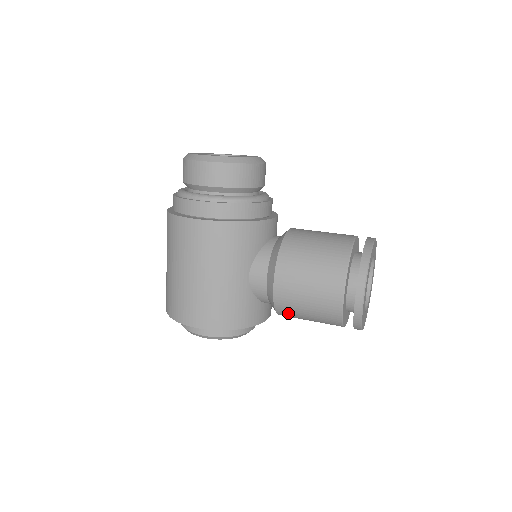
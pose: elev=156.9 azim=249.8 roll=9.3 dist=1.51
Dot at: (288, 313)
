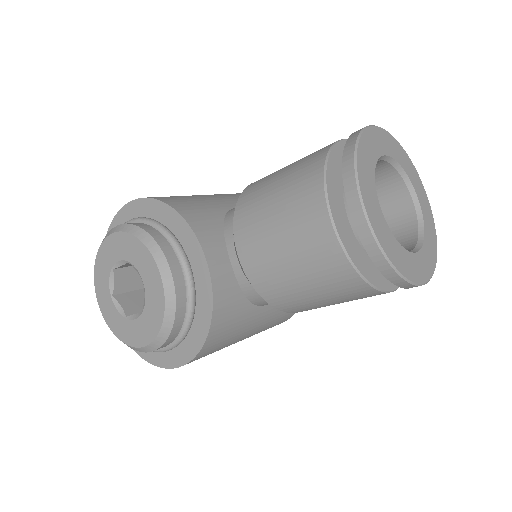
Dot at: (252, 195)
